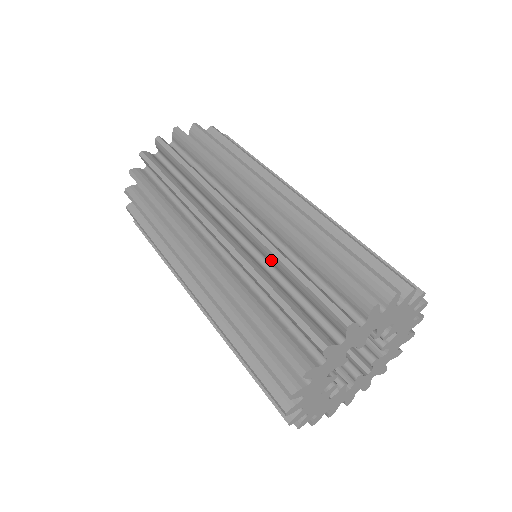
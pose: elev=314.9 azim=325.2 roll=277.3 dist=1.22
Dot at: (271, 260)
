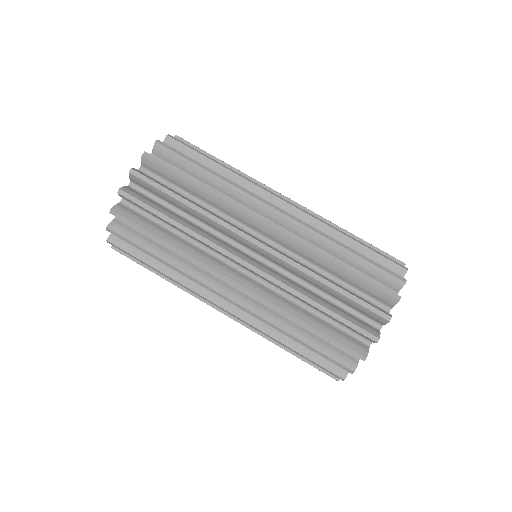
Dot at: (319, 262)
